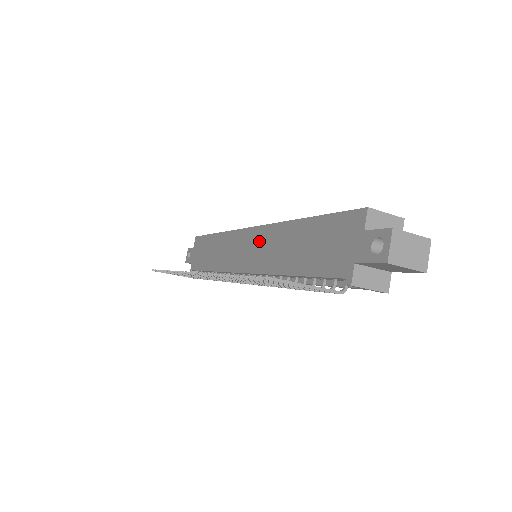
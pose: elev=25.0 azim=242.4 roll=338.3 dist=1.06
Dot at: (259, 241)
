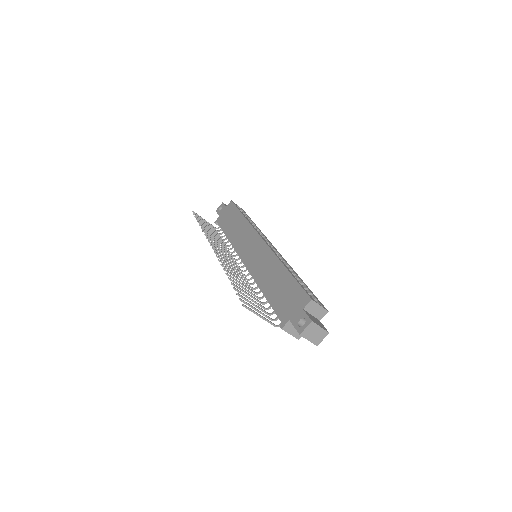
Dot at: (261, 254)
